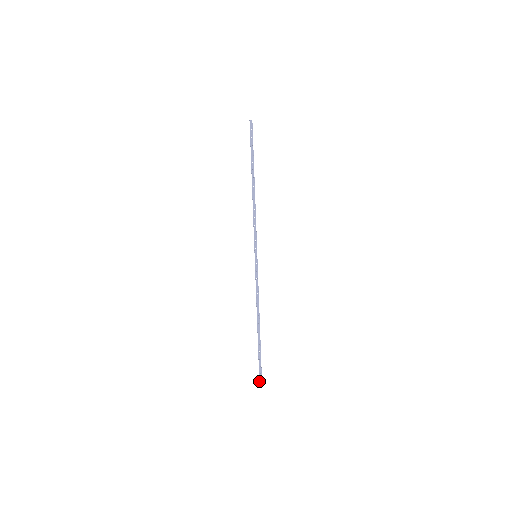
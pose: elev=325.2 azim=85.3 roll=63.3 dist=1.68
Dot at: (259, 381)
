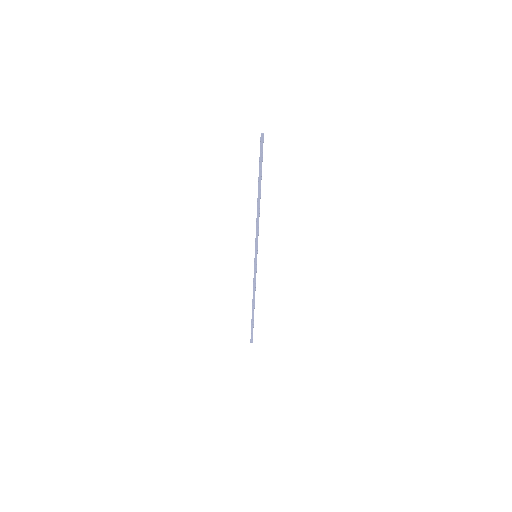
Dot at: (250, 342)
